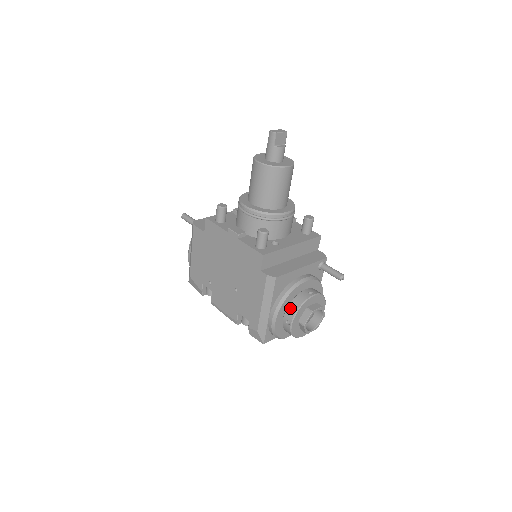
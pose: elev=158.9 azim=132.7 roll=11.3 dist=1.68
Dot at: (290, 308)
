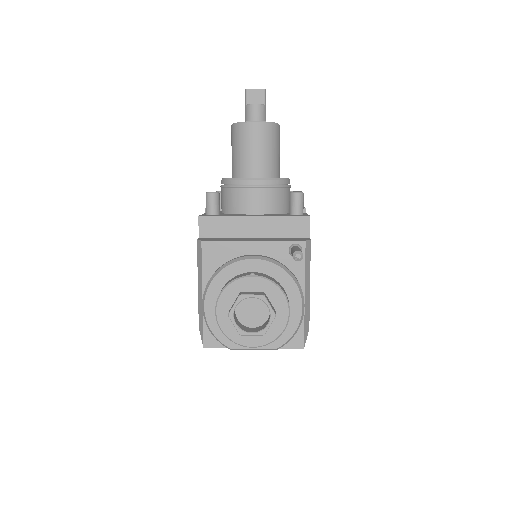
Dot at: (221, 290)
